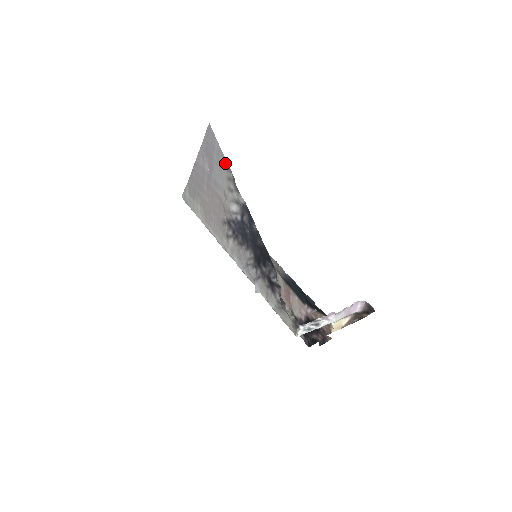
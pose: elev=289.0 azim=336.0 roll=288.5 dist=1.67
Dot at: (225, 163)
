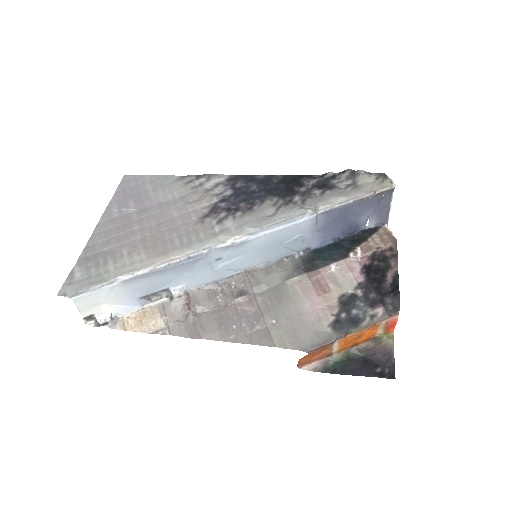
Dot at: (173, 178)
